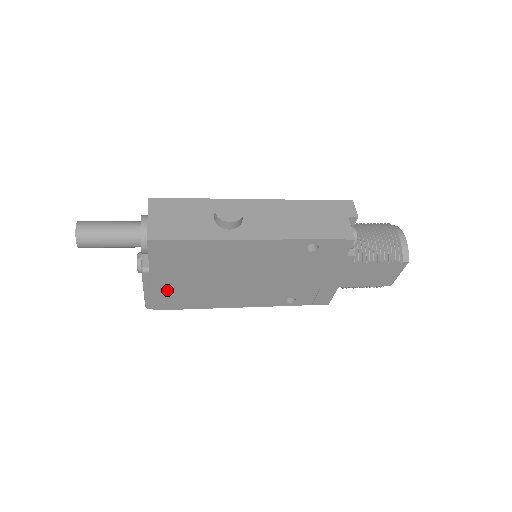
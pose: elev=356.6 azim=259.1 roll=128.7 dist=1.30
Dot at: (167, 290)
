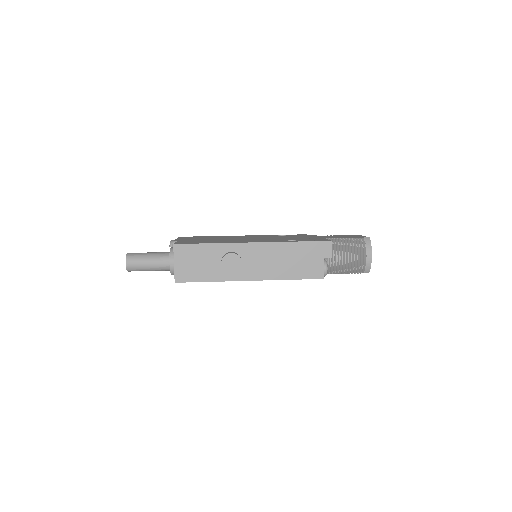
Dot at: occluded
